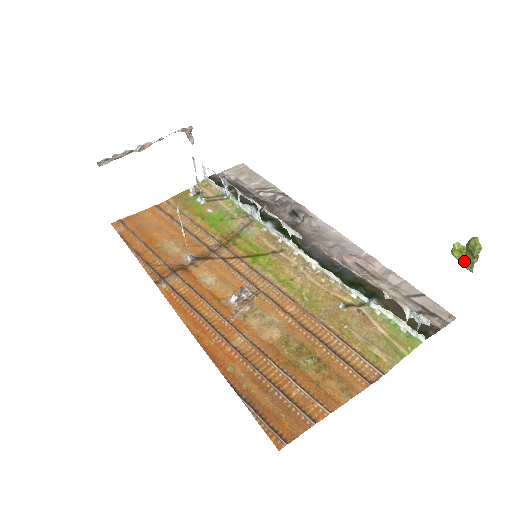
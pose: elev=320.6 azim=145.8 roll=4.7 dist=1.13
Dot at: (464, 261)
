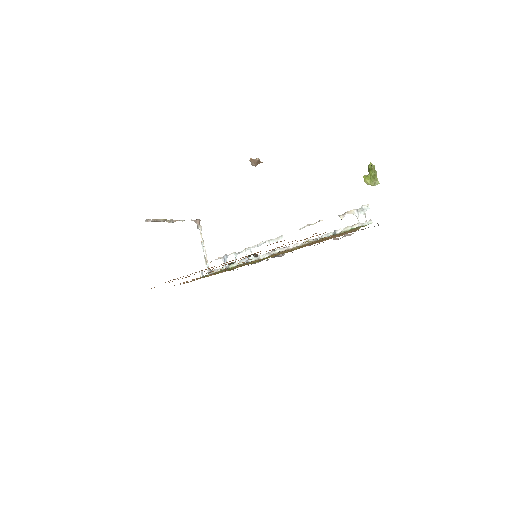
Dot at: (372, 180)
